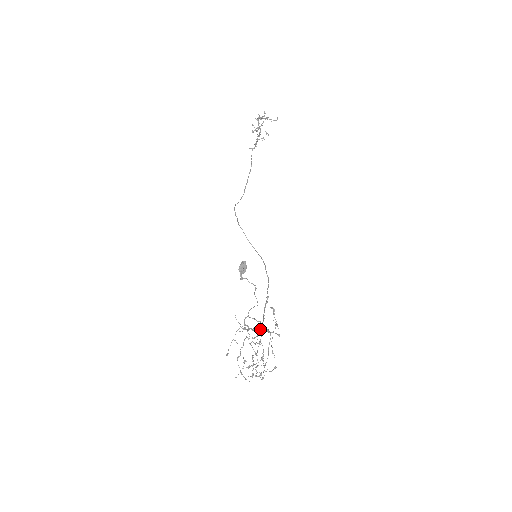
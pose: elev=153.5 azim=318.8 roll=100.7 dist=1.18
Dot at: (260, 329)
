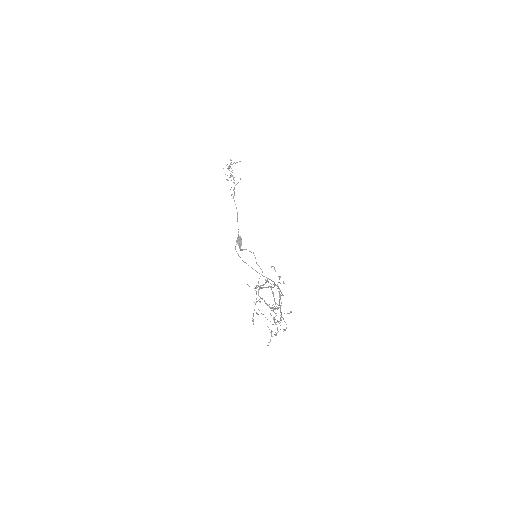
Dot at: (267, 280)
